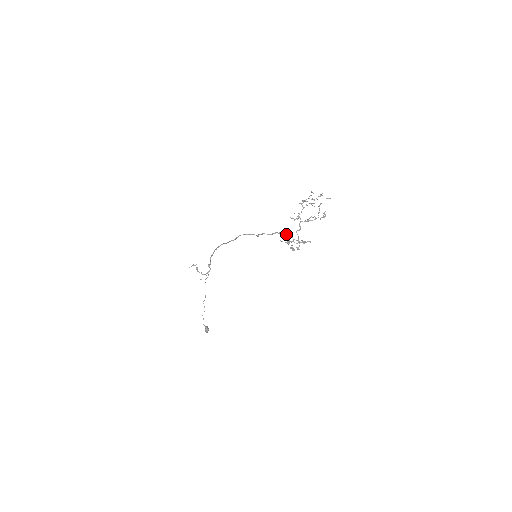
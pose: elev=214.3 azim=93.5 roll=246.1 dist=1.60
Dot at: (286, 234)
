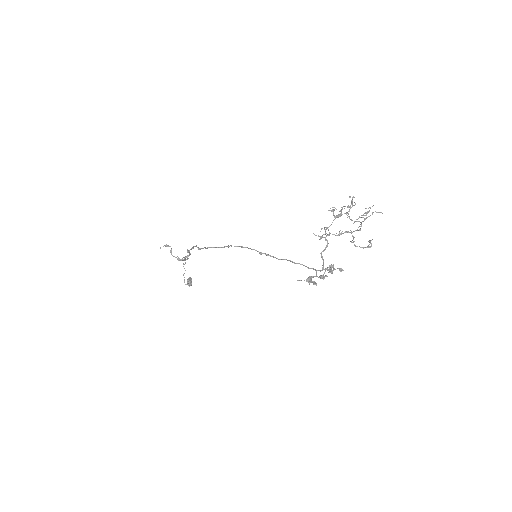
Dot at: (306, 266)
